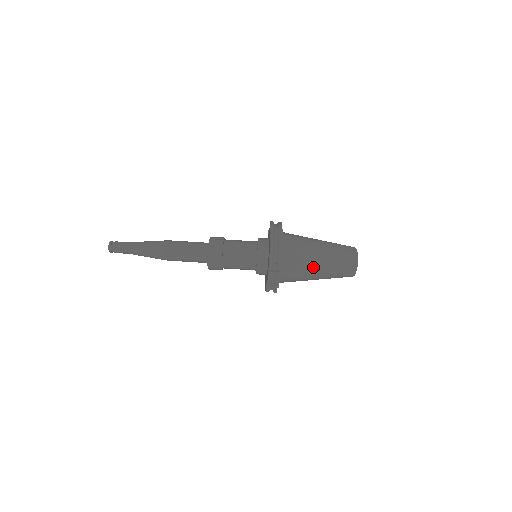
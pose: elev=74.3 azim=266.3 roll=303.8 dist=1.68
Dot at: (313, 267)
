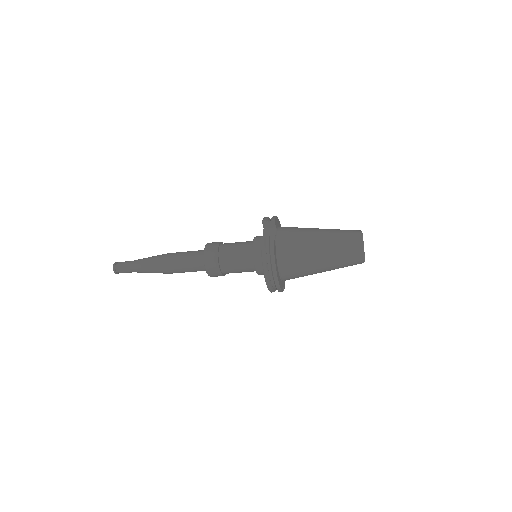
Dot at: (316, 273)
